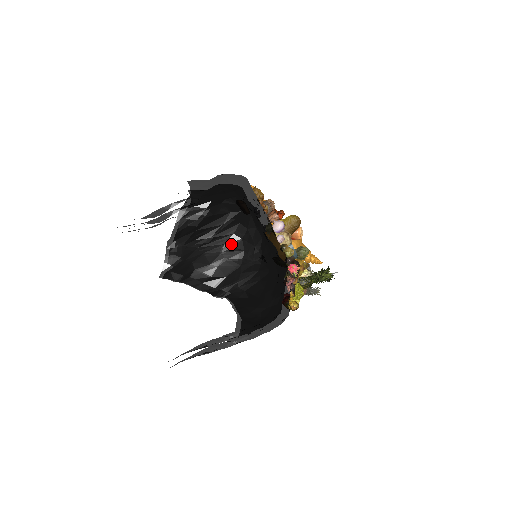
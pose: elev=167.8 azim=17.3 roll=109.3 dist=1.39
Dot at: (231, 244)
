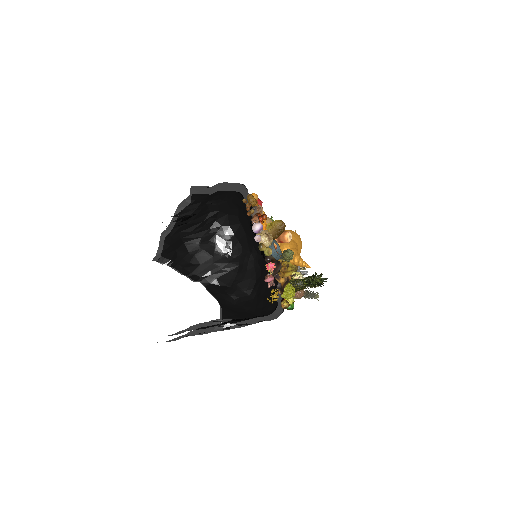
Dot at: (206, 237)
